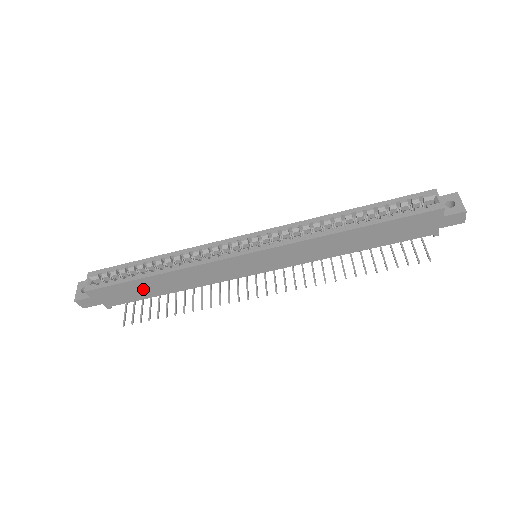
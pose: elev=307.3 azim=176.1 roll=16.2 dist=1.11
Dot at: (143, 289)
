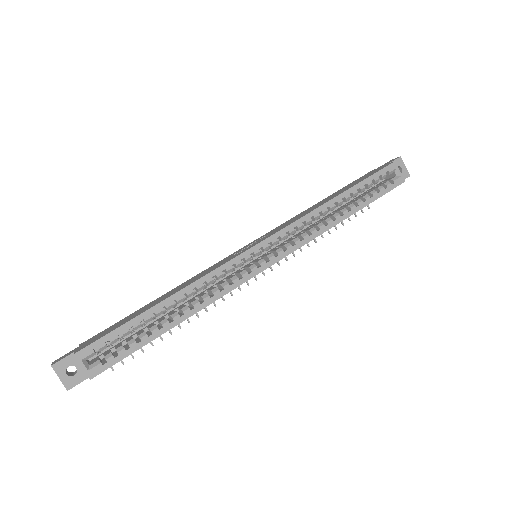
Dot at: occluded
